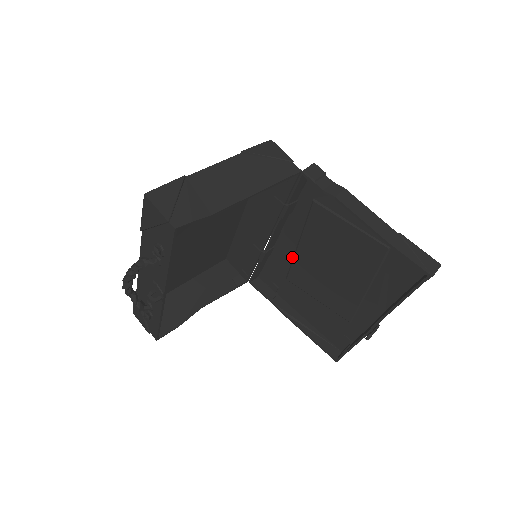
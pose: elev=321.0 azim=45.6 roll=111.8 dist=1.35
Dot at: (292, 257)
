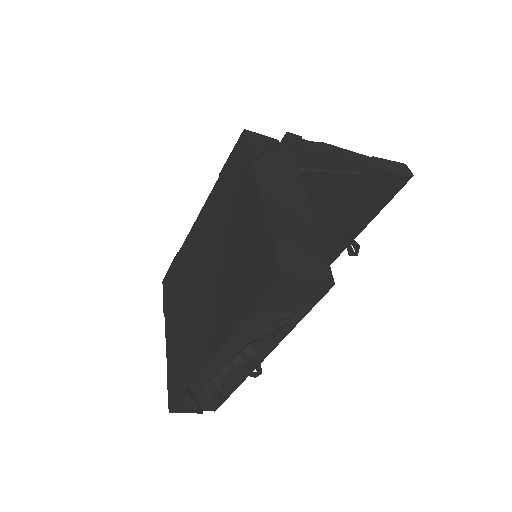
Dot at: occluded
